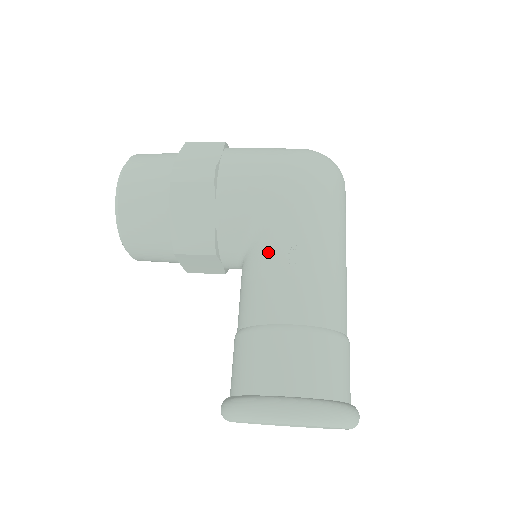
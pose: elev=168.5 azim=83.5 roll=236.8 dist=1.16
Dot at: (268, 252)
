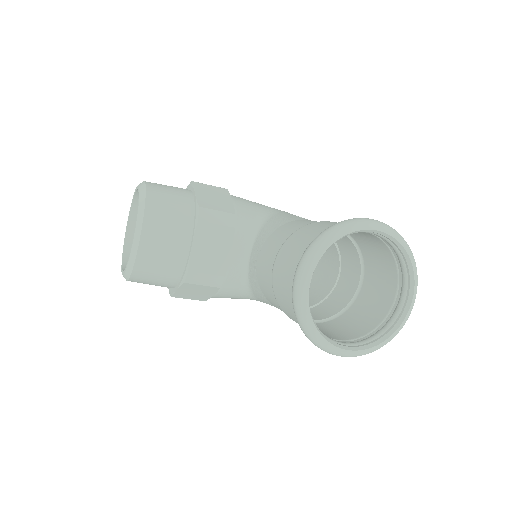
Dot at: (283, 217)
